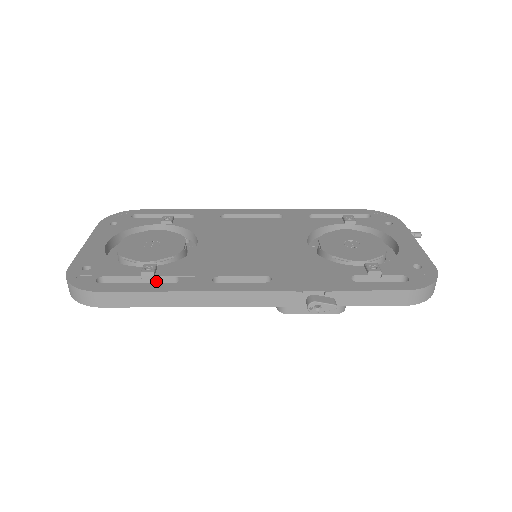
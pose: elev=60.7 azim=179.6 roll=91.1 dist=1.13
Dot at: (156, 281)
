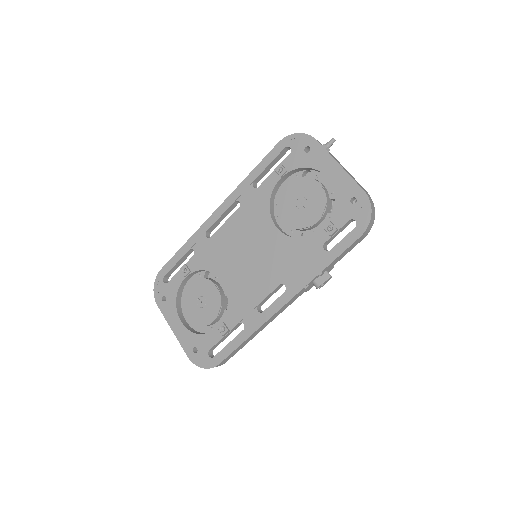
Dot at: (232, 330)
